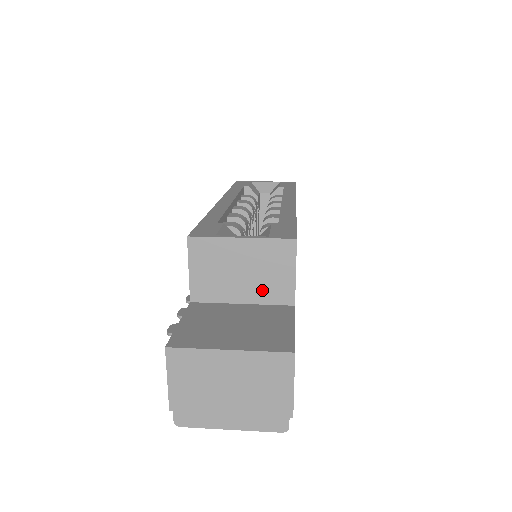
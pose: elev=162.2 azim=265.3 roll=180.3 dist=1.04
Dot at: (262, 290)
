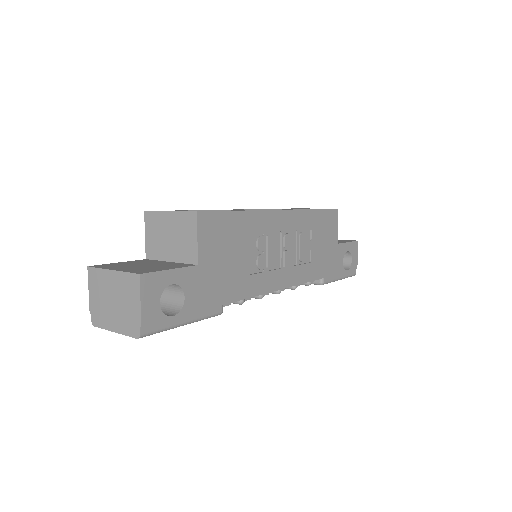
Dot at: (180, 251)
